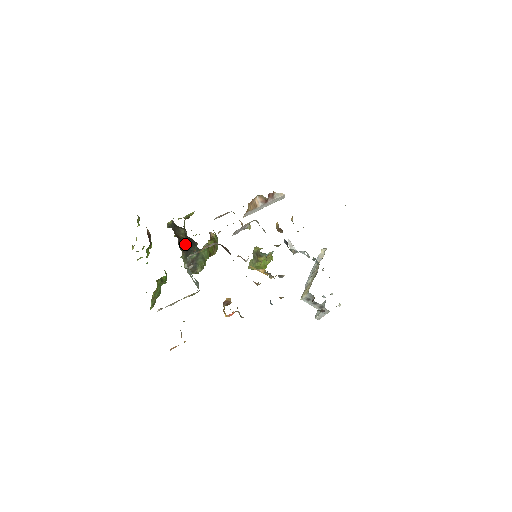
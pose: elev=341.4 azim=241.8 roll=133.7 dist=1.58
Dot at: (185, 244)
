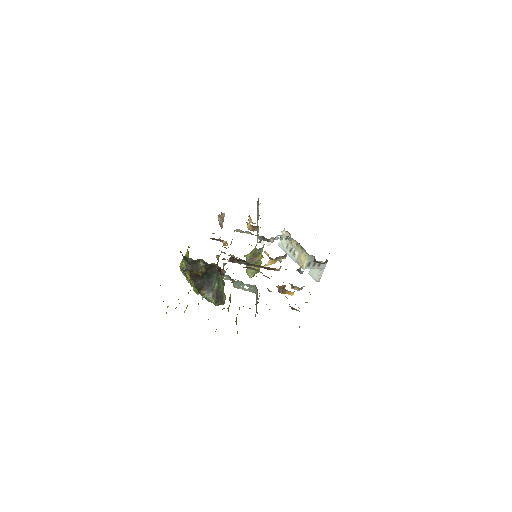
Dot at: (203, 280)
